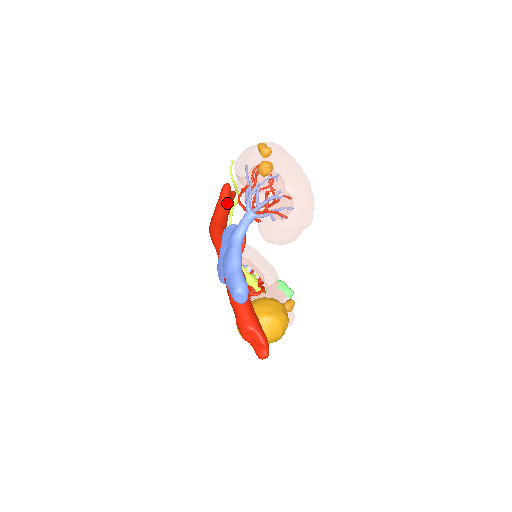
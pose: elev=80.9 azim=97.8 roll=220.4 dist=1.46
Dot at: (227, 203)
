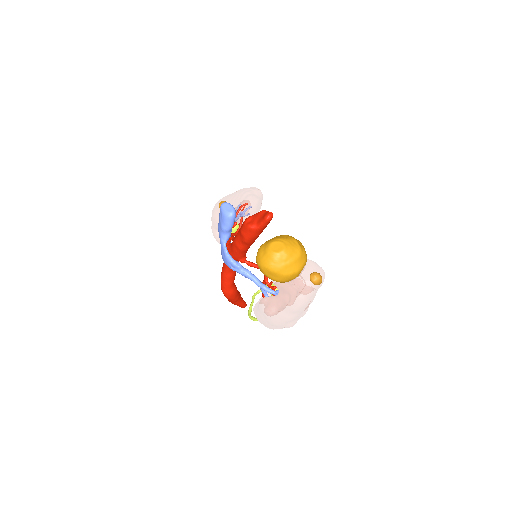
Dot at: occluded
